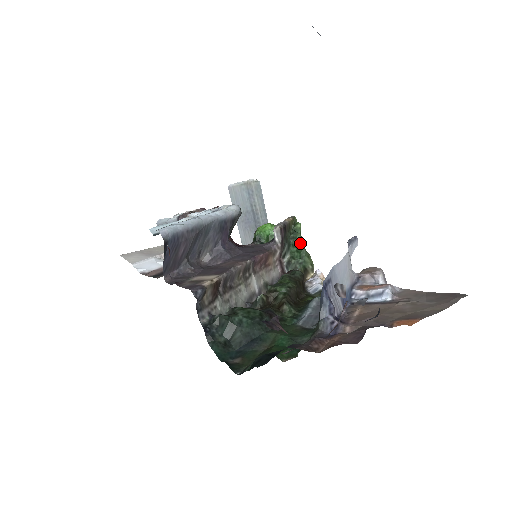
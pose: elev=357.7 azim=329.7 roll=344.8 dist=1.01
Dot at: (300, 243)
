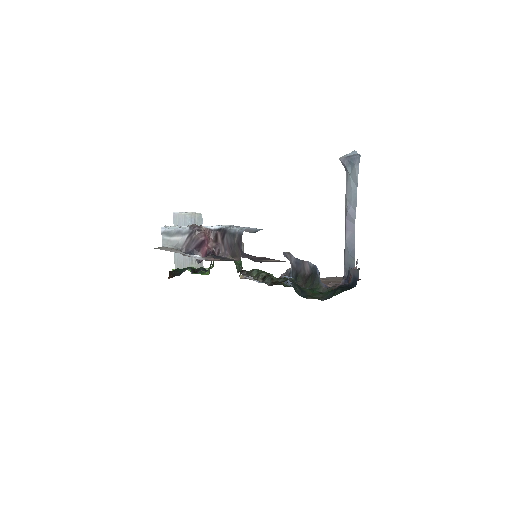
Dot at: occluded
